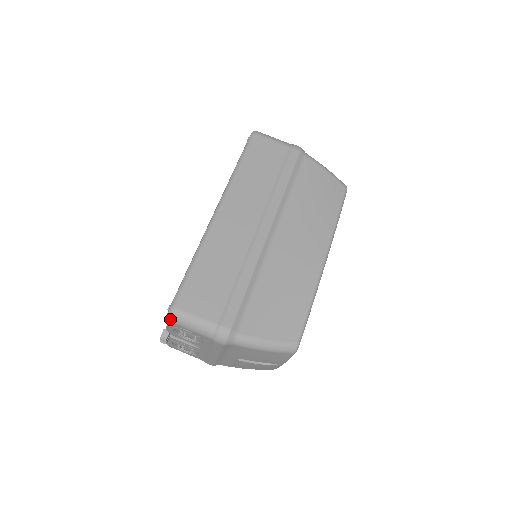
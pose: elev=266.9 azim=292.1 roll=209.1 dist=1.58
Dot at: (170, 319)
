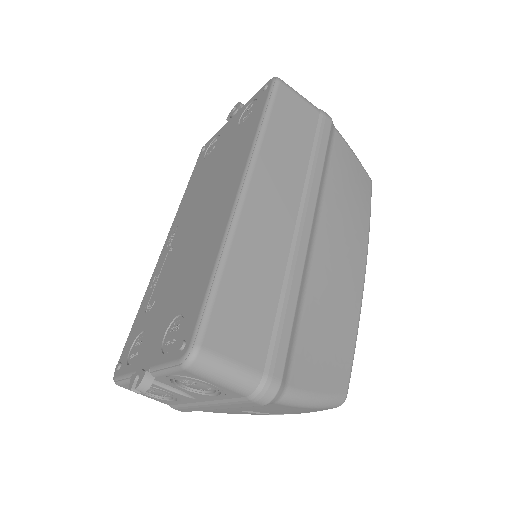
Dot at: (189, 367)
